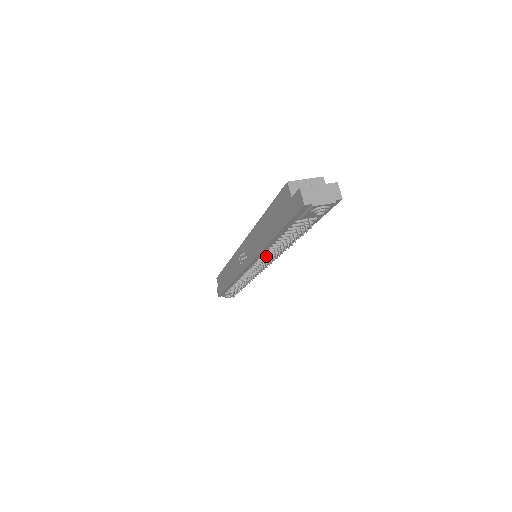
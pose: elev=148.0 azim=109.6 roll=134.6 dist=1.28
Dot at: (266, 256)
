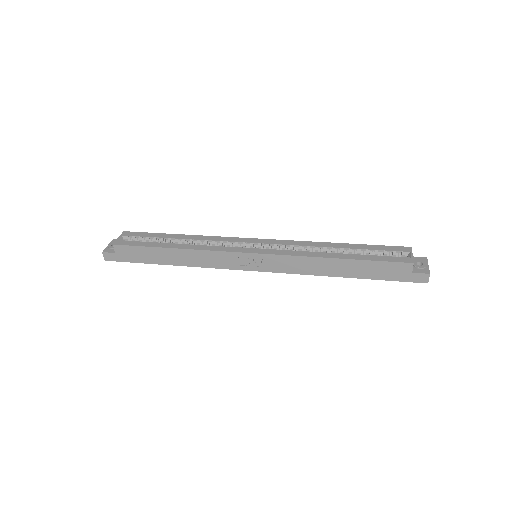
Dot at: occluded
